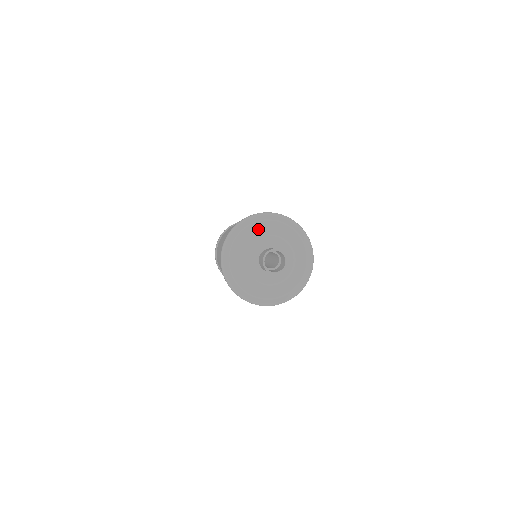
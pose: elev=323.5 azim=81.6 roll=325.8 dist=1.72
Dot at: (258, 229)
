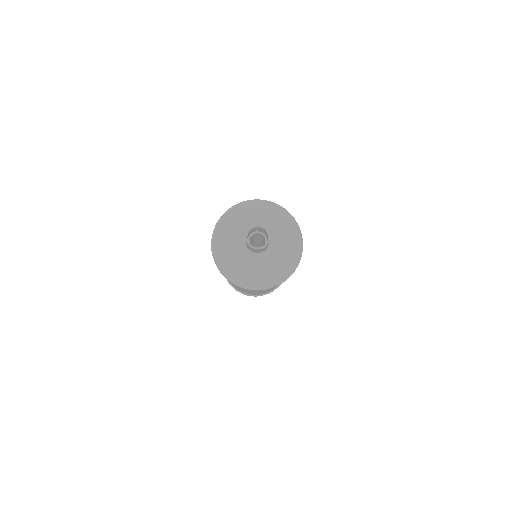
Dot at: (247, 213)
